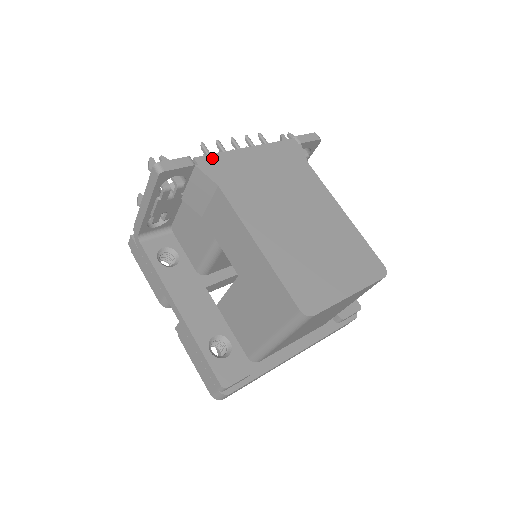
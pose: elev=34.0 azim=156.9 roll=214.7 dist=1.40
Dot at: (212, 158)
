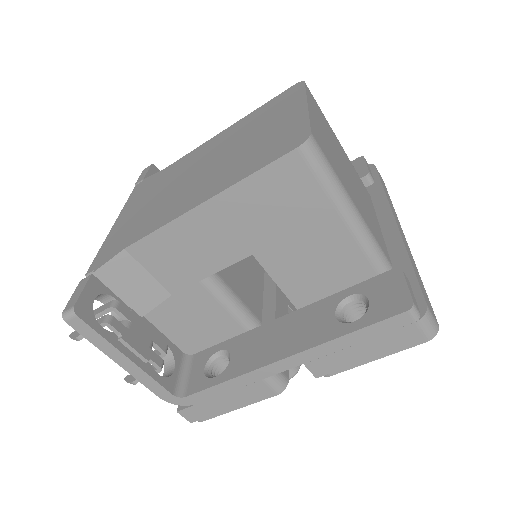
Dot at: (98, 257)
